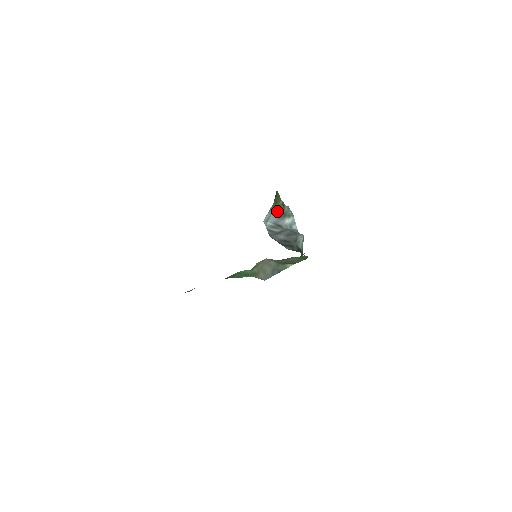
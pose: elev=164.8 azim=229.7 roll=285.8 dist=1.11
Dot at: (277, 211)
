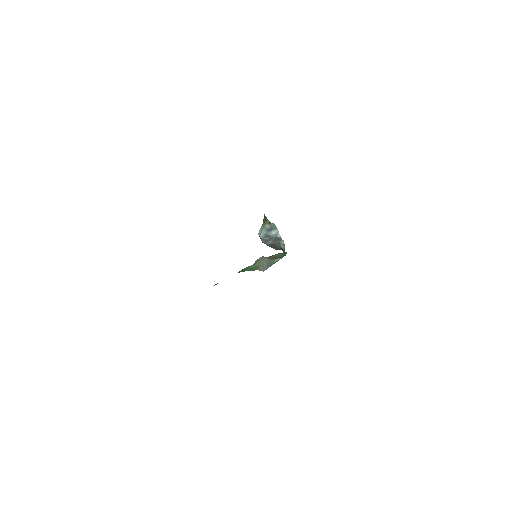
Dot at: (266, 227)
